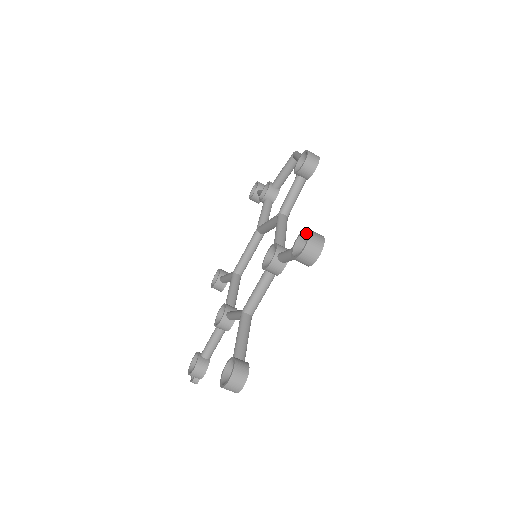
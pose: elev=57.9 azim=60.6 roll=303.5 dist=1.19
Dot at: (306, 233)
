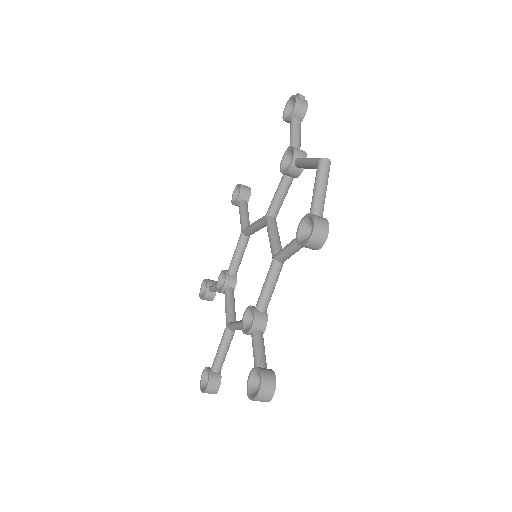
Dot at: (260, 380)
